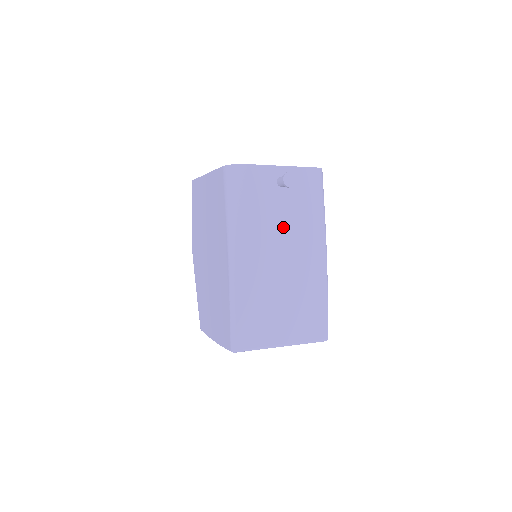
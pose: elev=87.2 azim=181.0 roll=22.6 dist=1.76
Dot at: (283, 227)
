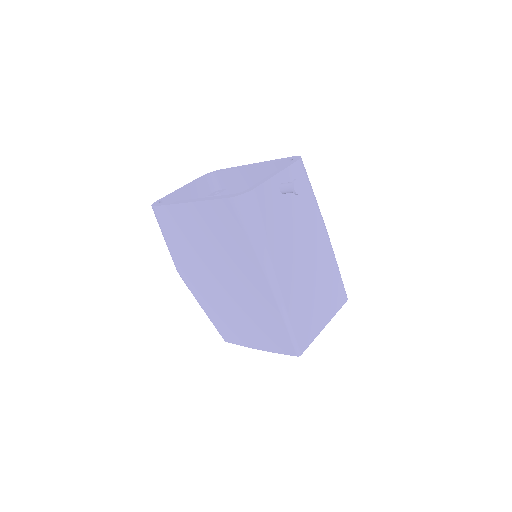
Dot at: (296, 229)
